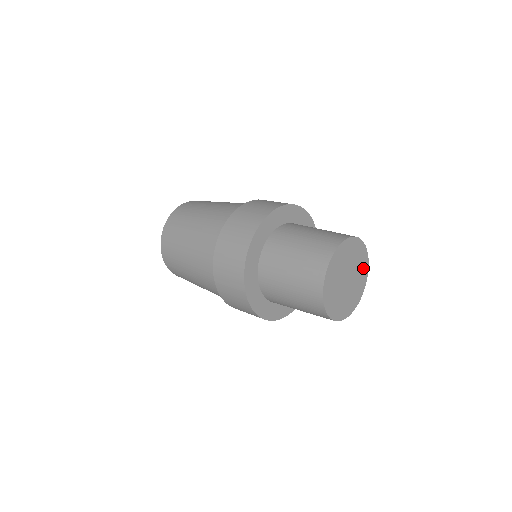
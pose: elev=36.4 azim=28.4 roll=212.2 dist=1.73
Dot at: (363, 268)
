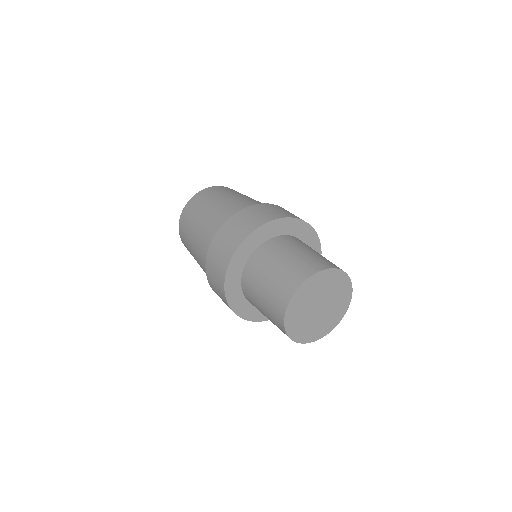
Dot at: (328, 325)
